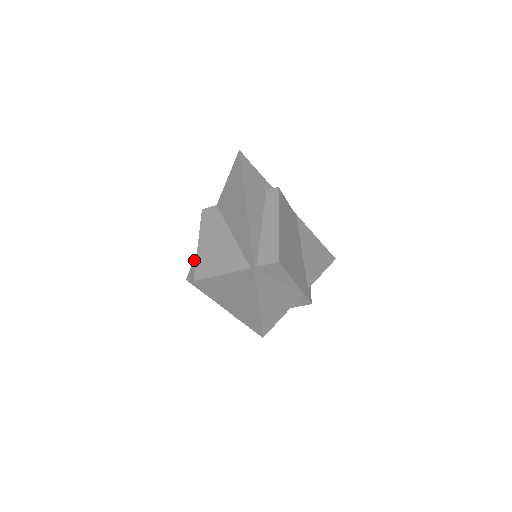
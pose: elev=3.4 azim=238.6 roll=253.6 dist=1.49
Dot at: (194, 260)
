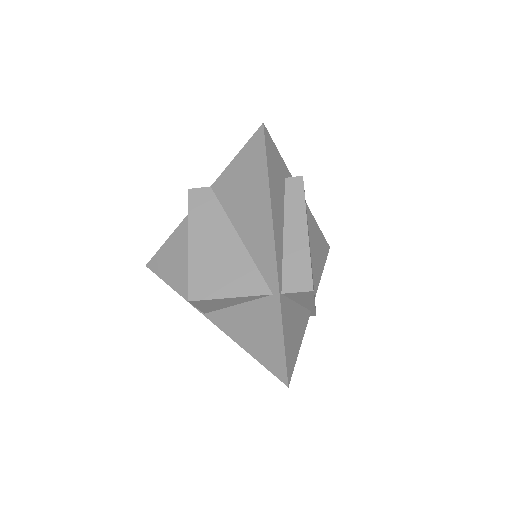
Dot at: (163, 246)
